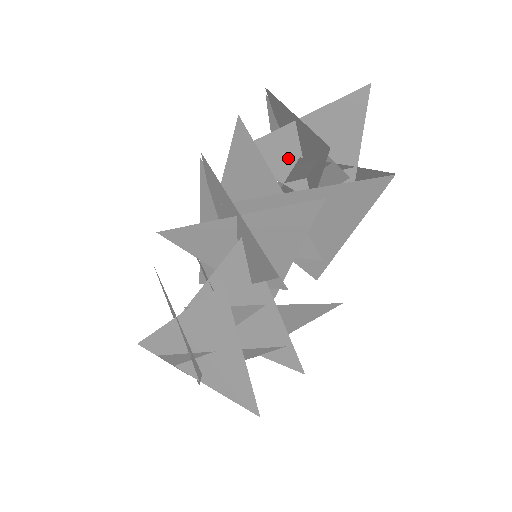
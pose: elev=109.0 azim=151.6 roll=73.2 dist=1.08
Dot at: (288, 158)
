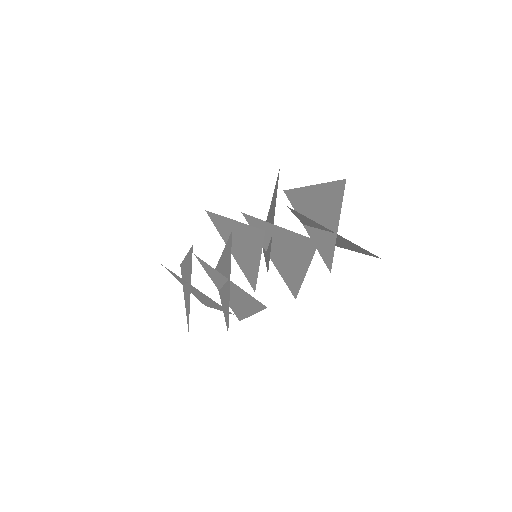
Dot at: (306, 209)
